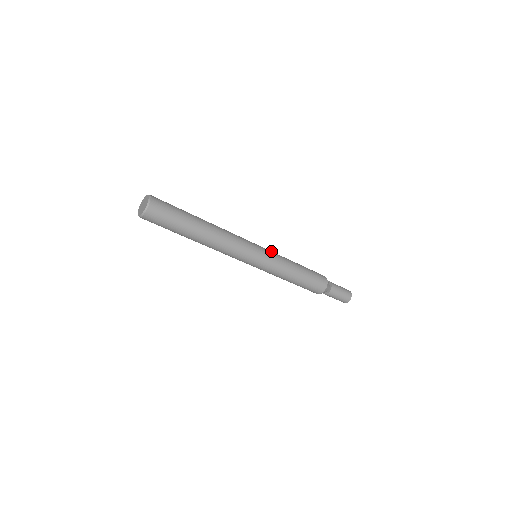
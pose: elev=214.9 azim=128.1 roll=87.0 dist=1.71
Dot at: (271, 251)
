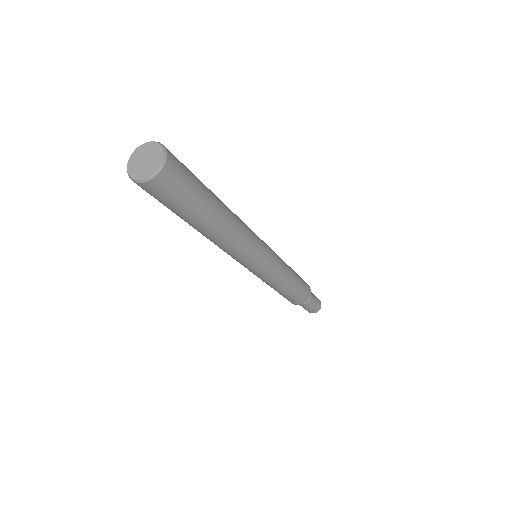
Dot at: occluded
